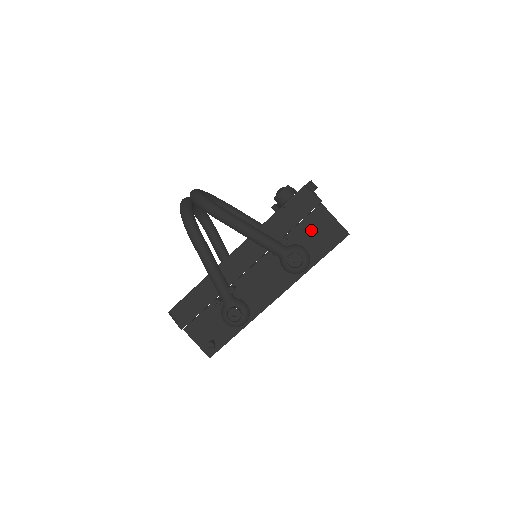
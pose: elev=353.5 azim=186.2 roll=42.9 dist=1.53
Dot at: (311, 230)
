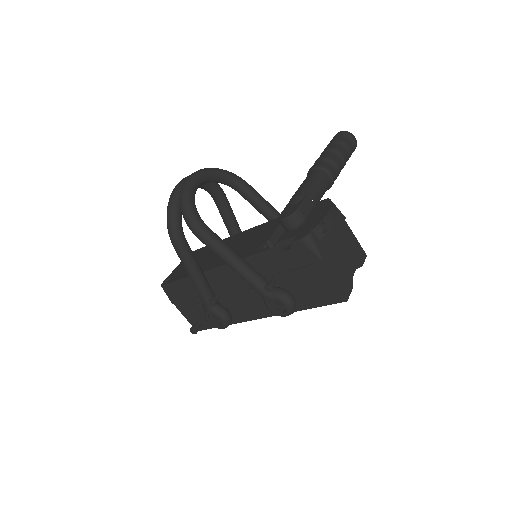
Dot at: (304, 281)
